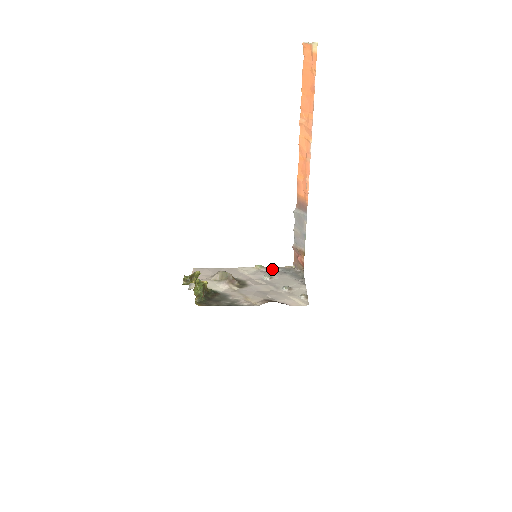
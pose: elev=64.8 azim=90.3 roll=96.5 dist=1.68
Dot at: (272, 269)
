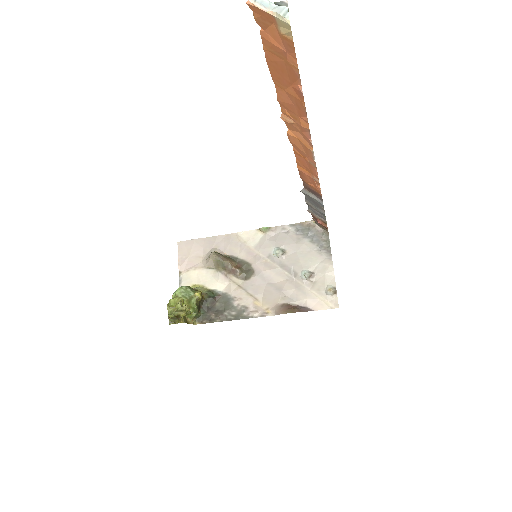
Dot at: (283, 230)
